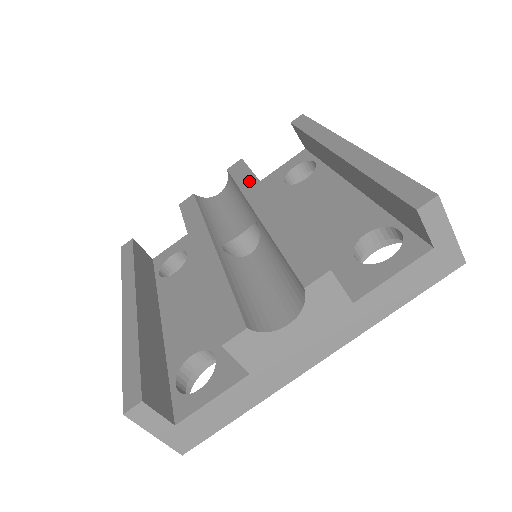
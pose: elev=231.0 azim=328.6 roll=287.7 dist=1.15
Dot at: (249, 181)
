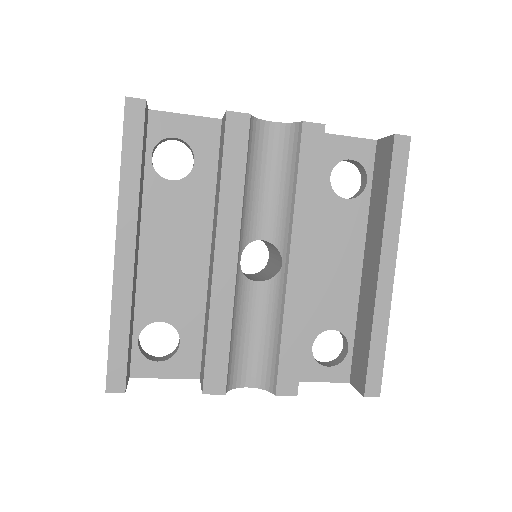
Dot at: (309, 194)
